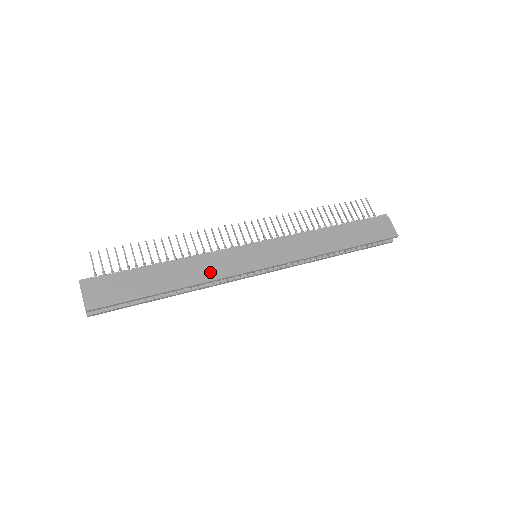
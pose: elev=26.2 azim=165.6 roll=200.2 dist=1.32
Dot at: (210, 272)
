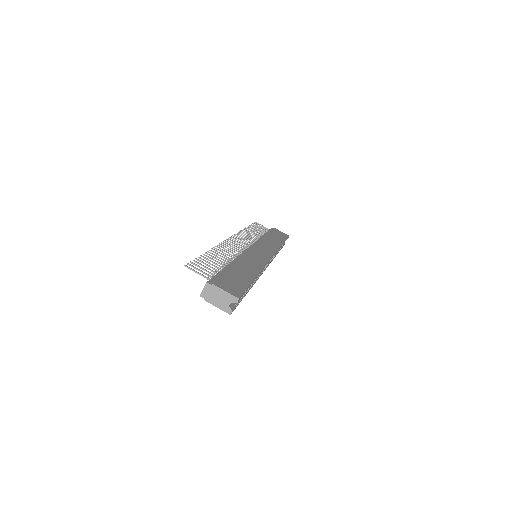
Dot at: (256, 263)
